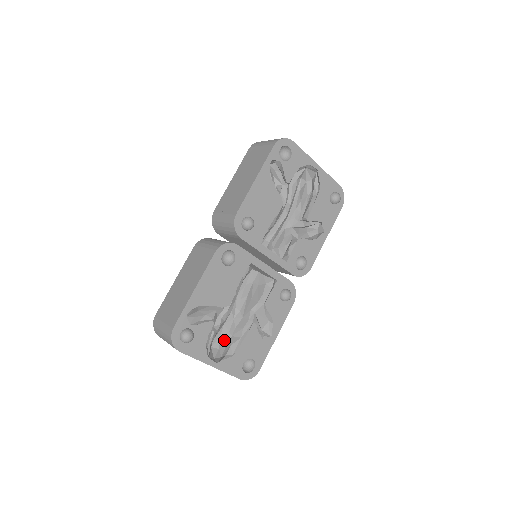
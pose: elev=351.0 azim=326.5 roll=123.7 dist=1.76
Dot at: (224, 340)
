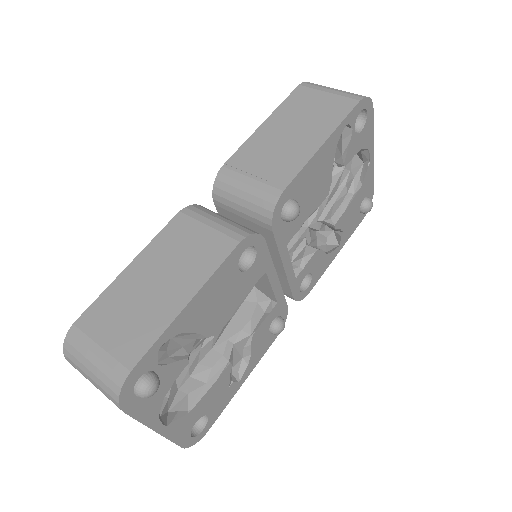
Dot at: (177, 382)
